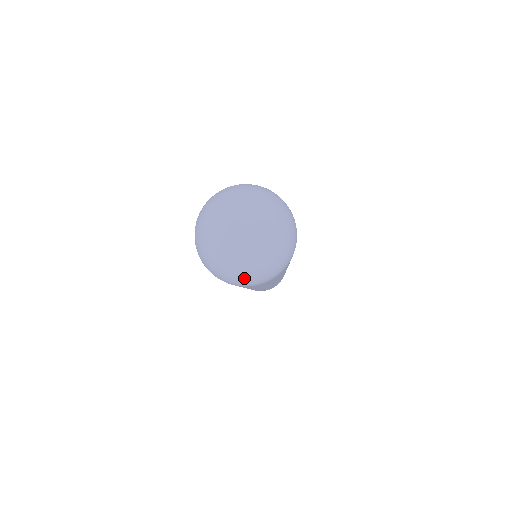
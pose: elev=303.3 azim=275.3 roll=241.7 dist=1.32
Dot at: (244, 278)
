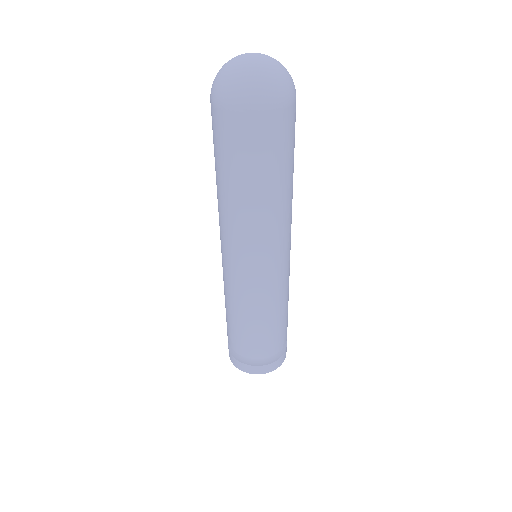
Dot at: (224, 84)
